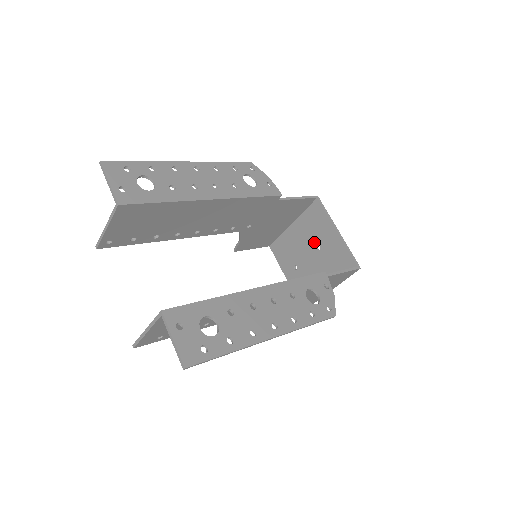
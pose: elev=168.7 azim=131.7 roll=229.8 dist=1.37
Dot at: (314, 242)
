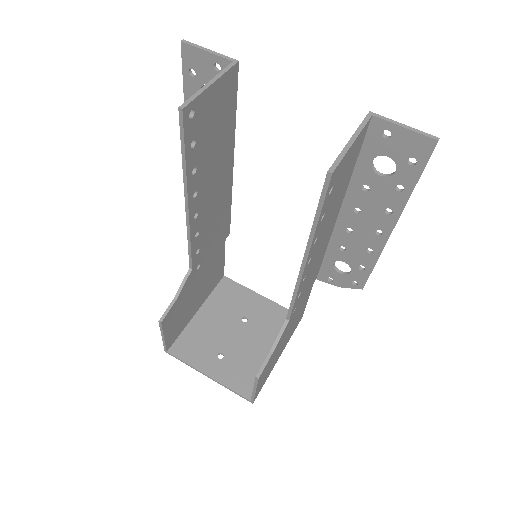
Dot at: (237, 316)
